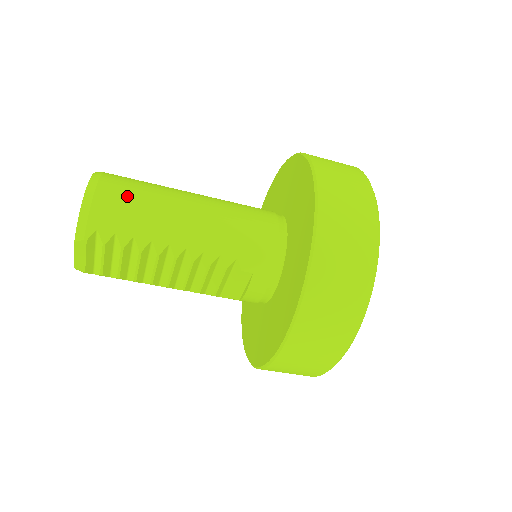
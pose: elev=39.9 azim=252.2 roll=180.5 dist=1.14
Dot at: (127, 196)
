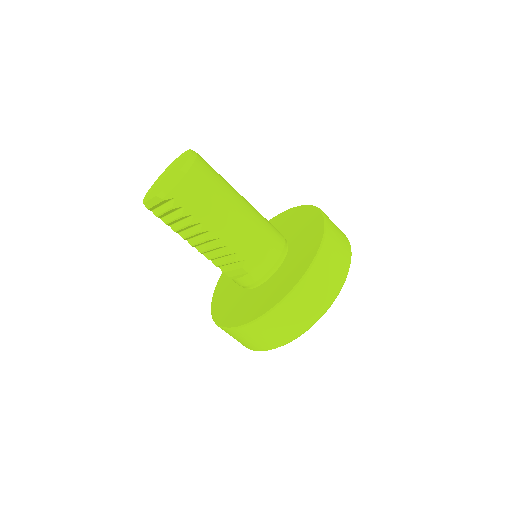
Dot at: (204, 186)
